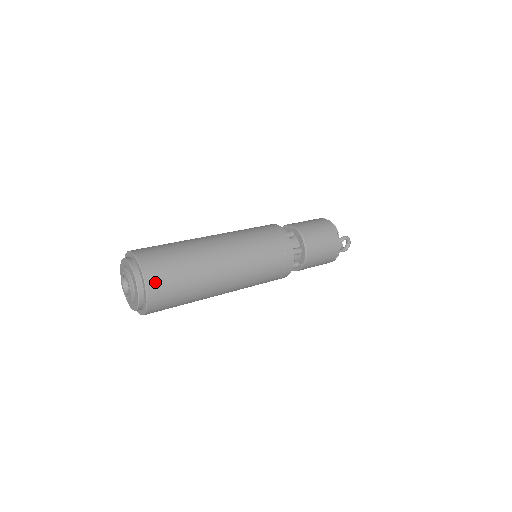
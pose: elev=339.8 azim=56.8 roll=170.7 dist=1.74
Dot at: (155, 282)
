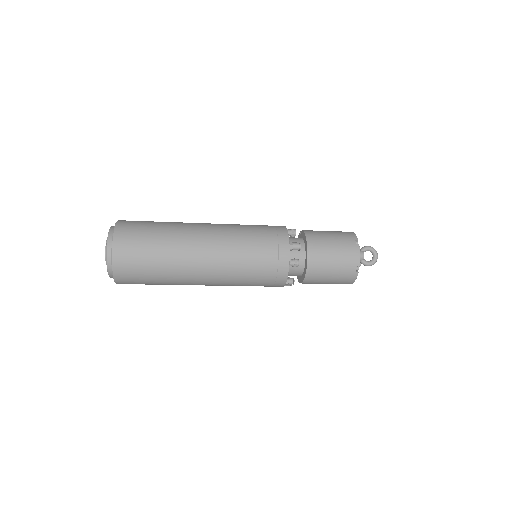
Dot at: (123, 237)
